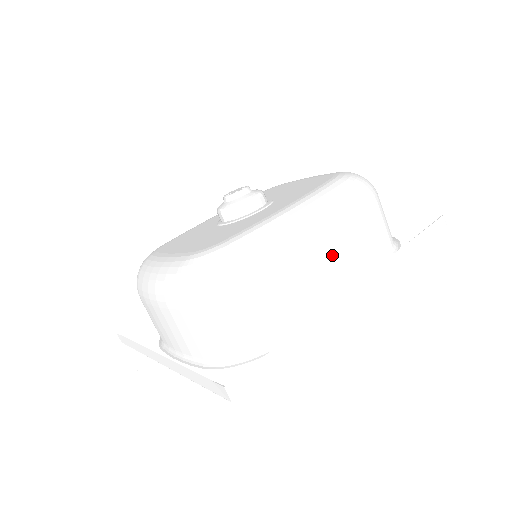
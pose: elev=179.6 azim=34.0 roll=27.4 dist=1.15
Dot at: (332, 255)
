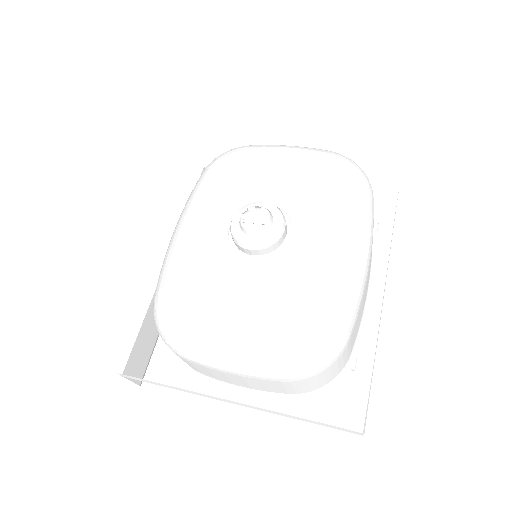
Dot at: (369, 270)
